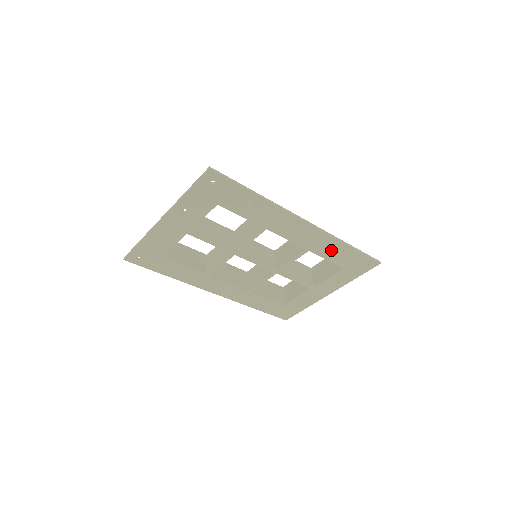
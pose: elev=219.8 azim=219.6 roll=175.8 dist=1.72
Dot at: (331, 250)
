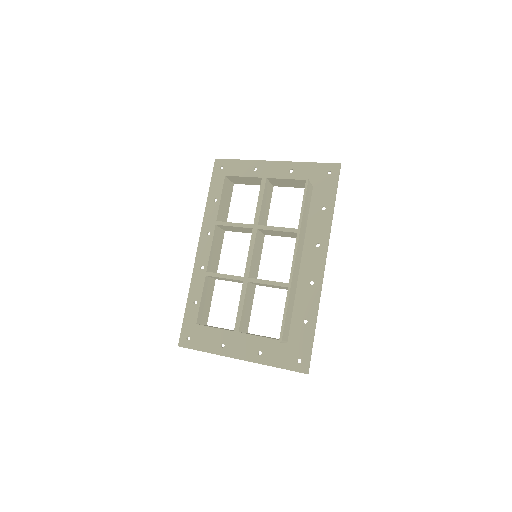
Dot at: (318, 218)
